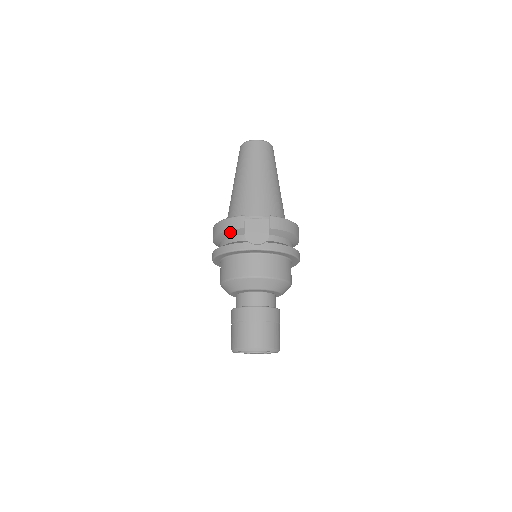
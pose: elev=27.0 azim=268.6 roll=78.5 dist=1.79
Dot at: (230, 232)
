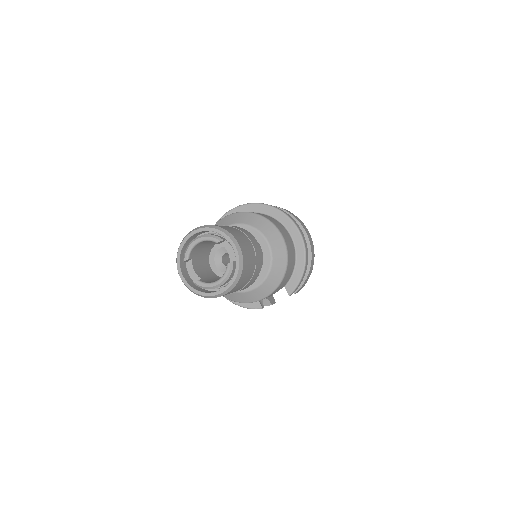
Dot at: occluded
